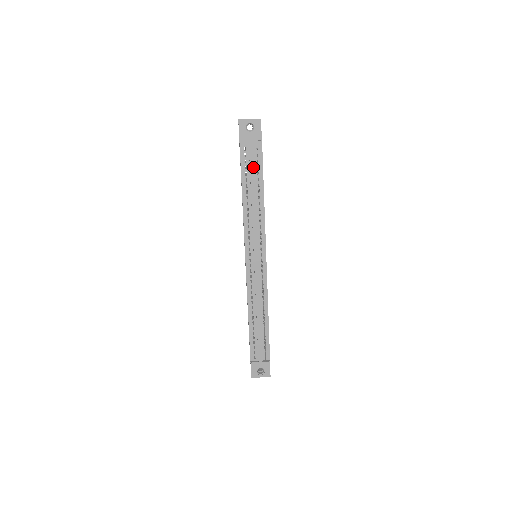
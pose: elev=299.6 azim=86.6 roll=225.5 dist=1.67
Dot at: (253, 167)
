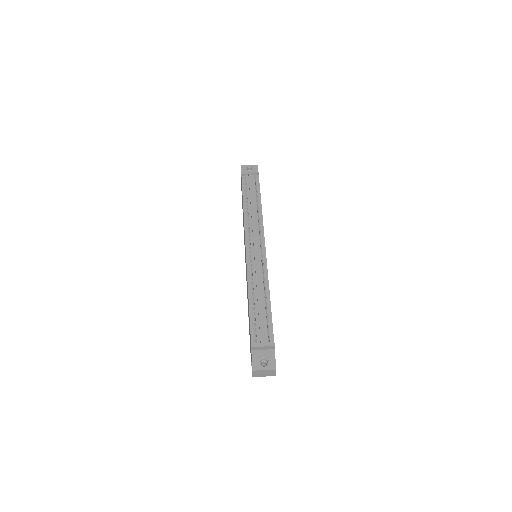
Dot at: (252, 186)
